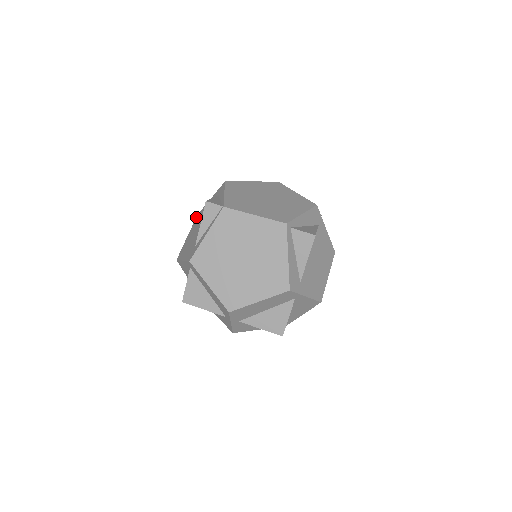
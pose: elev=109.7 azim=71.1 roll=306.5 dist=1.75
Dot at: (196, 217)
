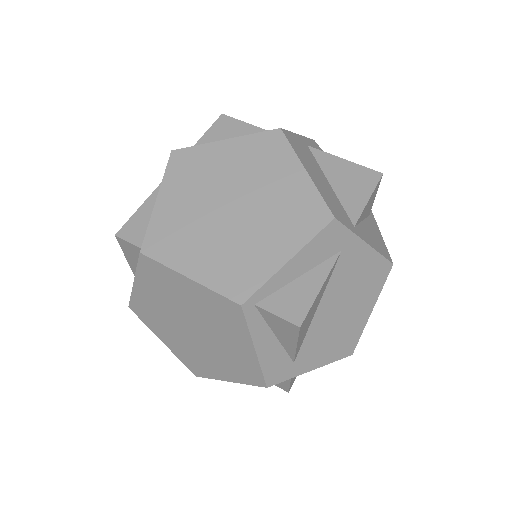
Dot at: occluded
